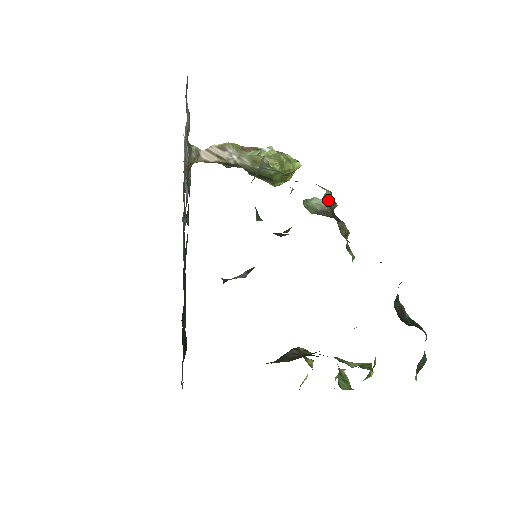
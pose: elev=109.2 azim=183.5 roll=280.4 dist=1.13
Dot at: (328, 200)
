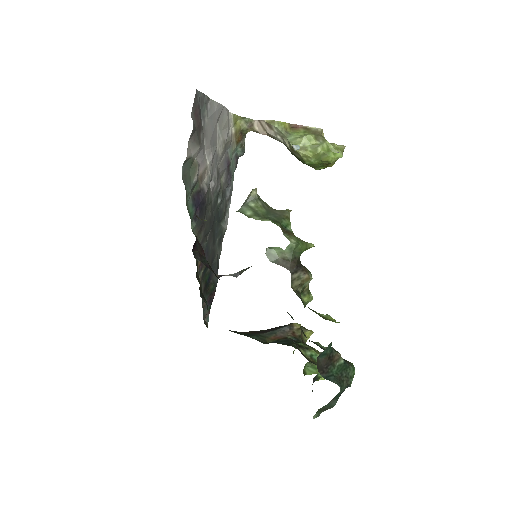
Dot at: (291, 251)
